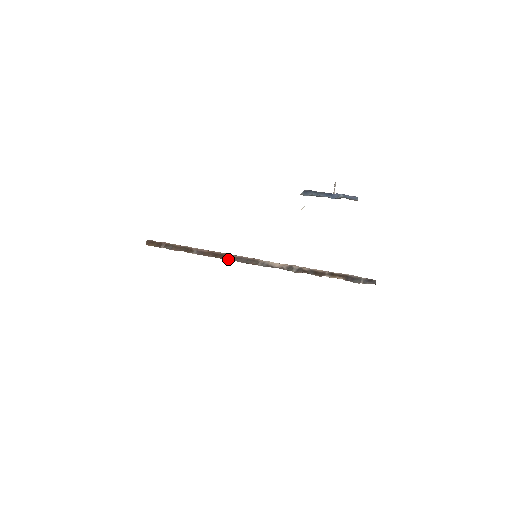
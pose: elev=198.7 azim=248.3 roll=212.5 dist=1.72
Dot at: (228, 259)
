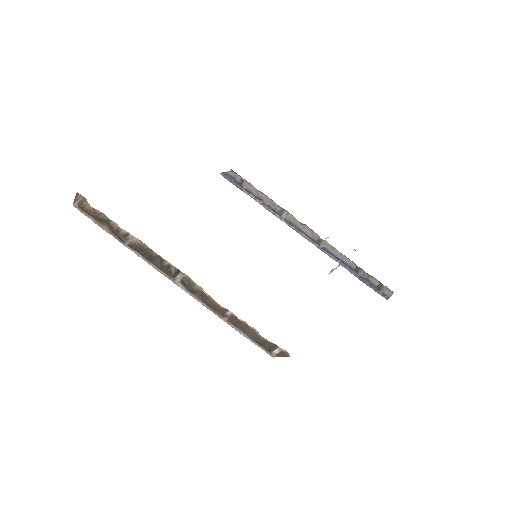
Dot at: occluded
